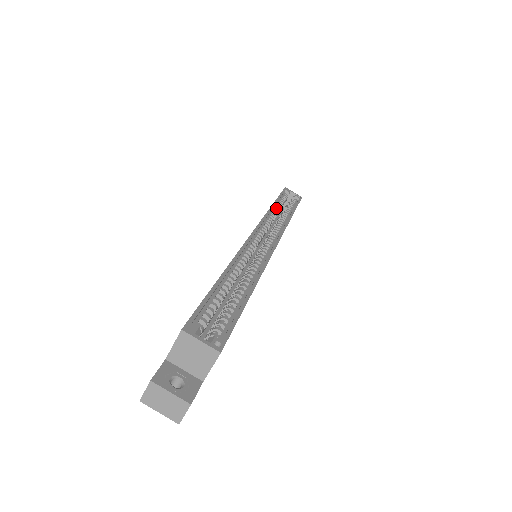
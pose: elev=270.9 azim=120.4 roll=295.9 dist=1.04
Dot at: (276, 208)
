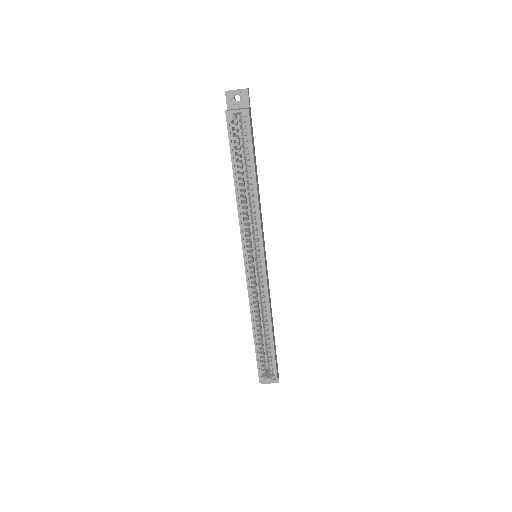
Dot at: (239, 183)
